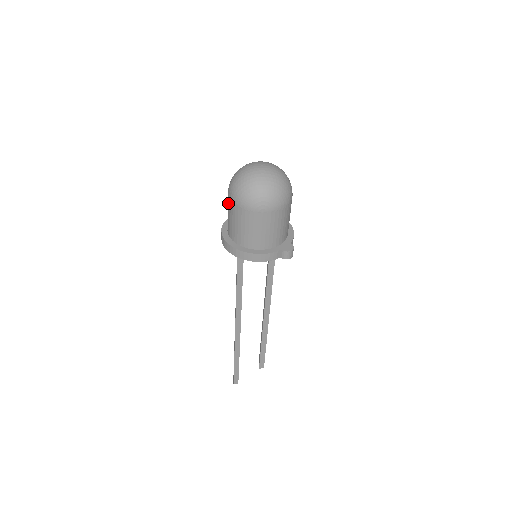
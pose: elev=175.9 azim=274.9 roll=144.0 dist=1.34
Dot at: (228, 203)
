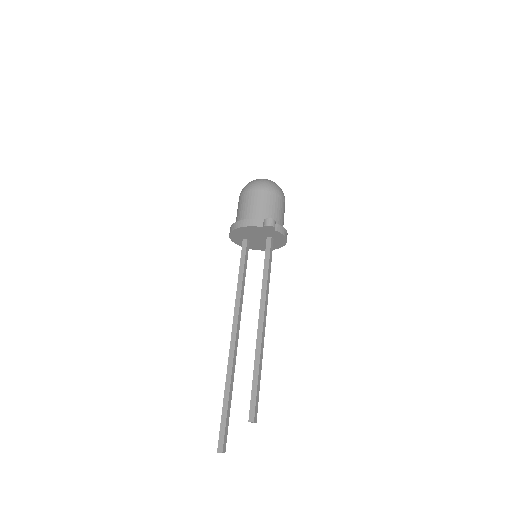
Dot at: occluded
